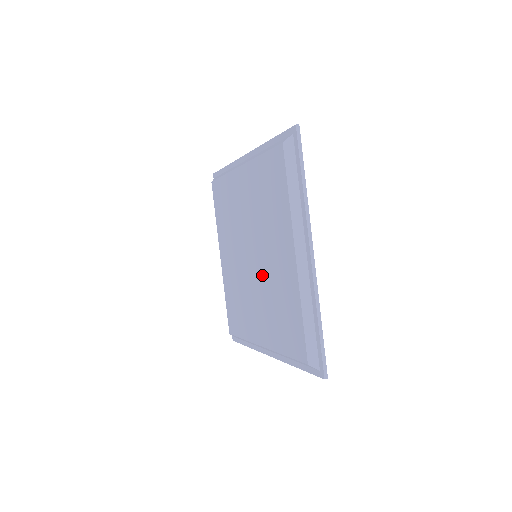
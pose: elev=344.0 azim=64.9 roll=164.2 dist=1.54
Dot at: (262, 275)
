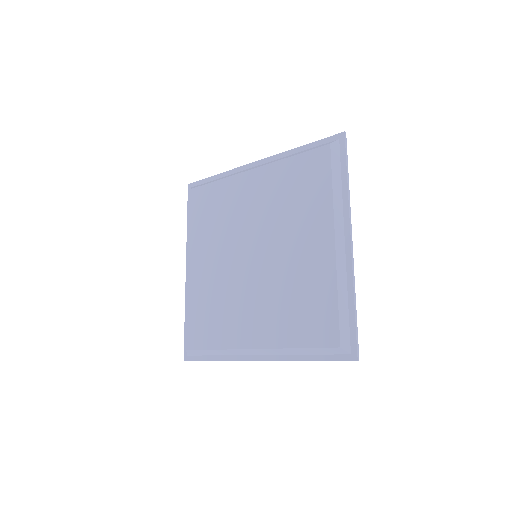
Dot at: (271, 270)
